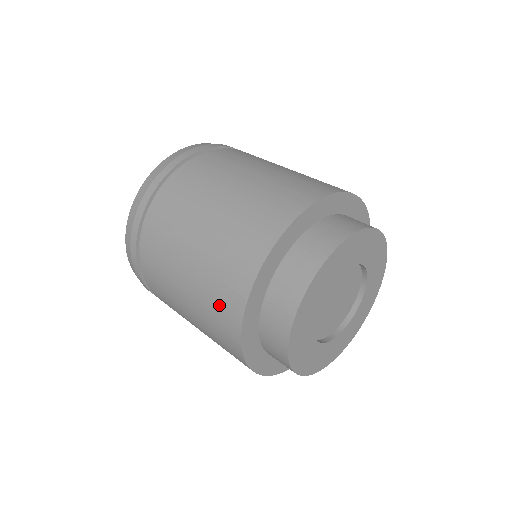
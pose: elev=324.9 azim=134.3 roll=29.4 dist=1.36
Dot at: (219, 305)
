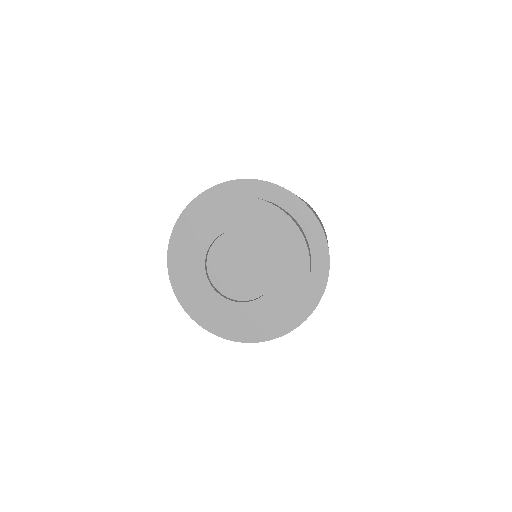
Dot at: occluded
